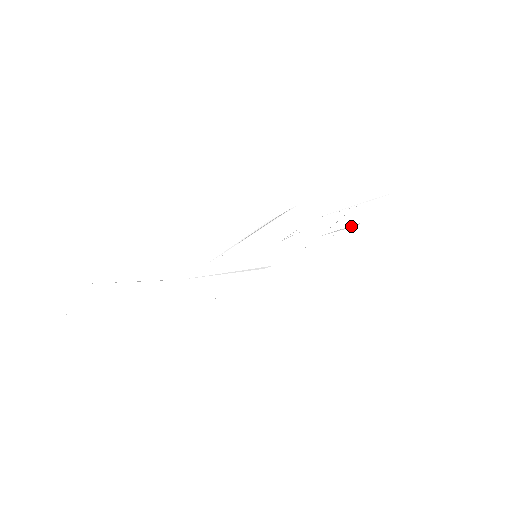
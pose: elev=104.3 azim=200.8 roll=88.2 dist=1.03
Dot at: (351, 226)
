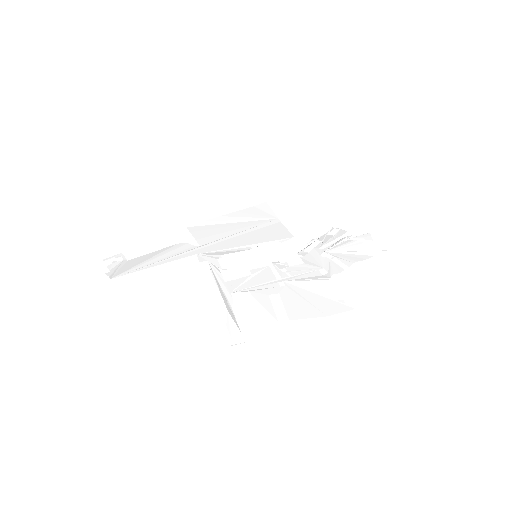
Dot at: (368, 252)
